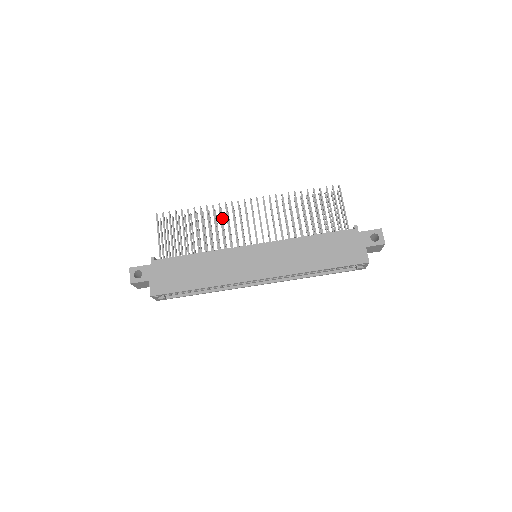
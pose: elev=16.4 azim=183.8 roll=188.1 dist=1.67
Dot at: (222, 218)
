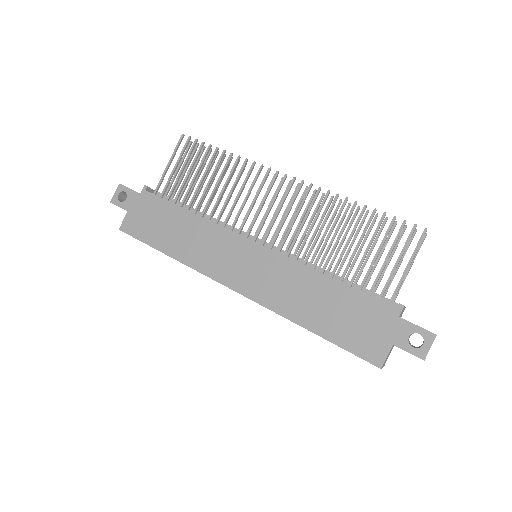
Dot at: occluded
